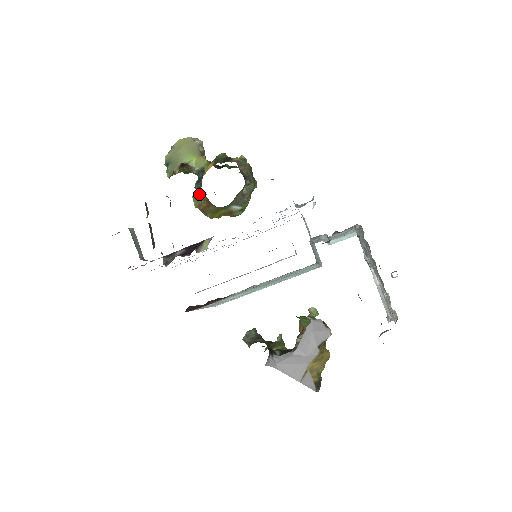
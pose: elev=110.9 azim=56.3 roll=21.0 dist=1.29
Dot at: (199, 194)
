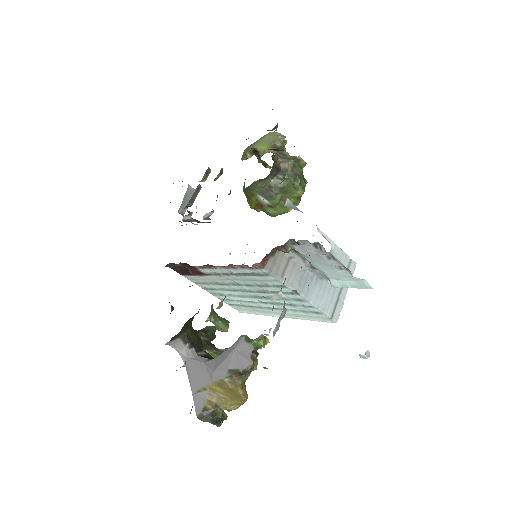
Dot at: occluded
